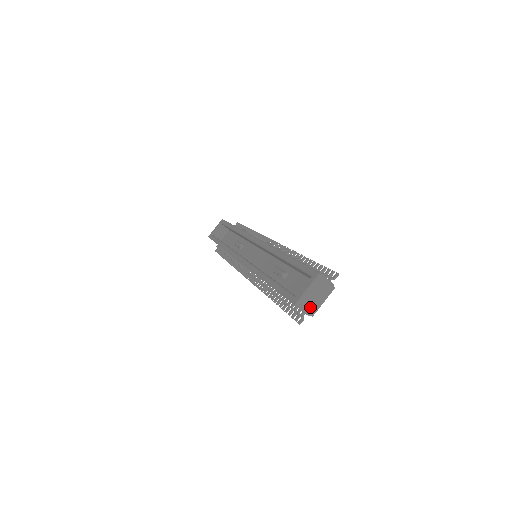
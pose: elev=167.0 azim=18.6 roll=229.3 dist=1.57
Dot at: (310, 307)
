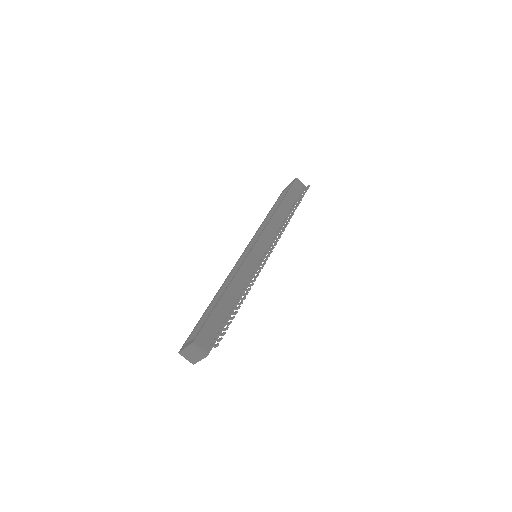
Dot at: (190, 359)
